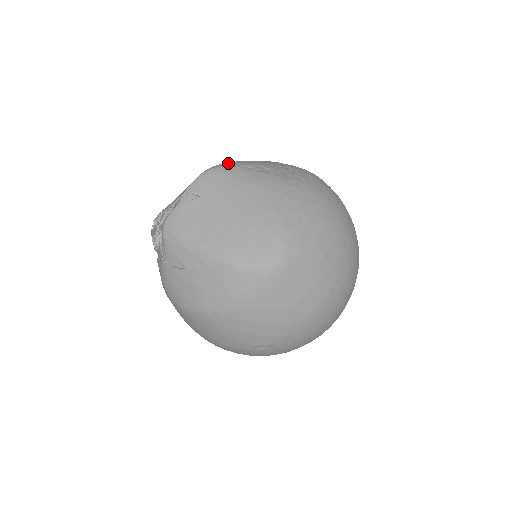
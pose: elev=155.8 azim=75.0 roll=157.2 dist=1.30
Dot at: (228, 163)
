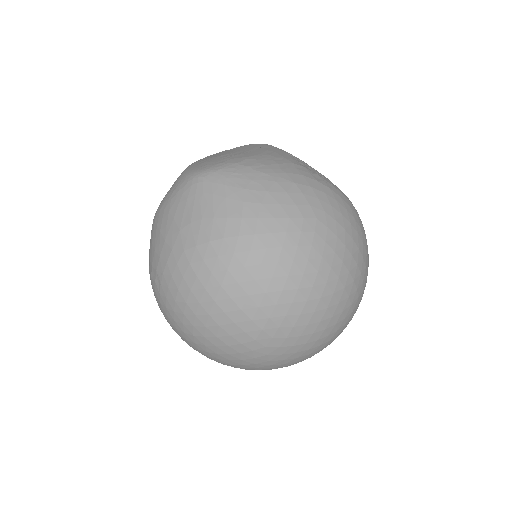
Dot at: occluded
